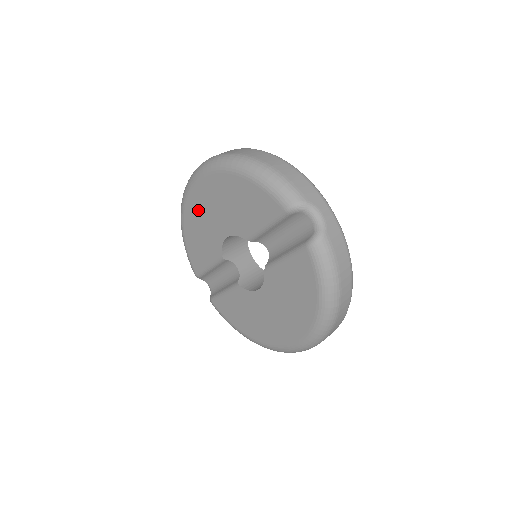
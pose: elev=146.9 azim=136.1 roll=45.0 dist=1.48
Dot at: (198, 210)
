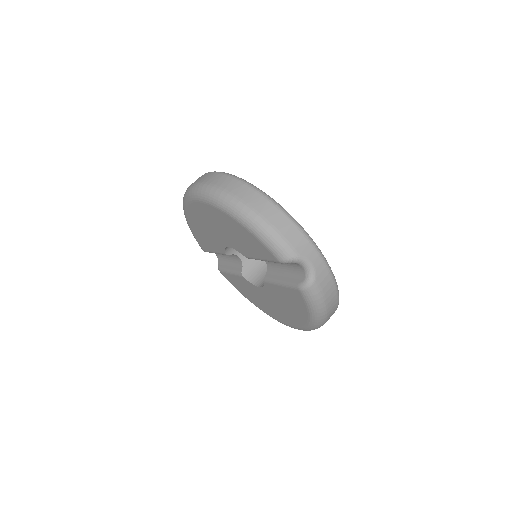
Dot at: (200, 218)
